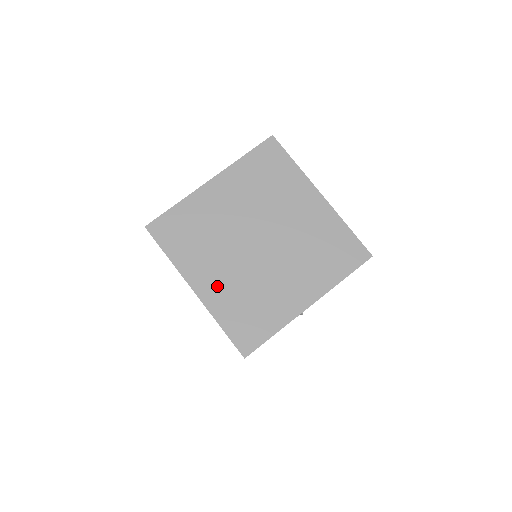
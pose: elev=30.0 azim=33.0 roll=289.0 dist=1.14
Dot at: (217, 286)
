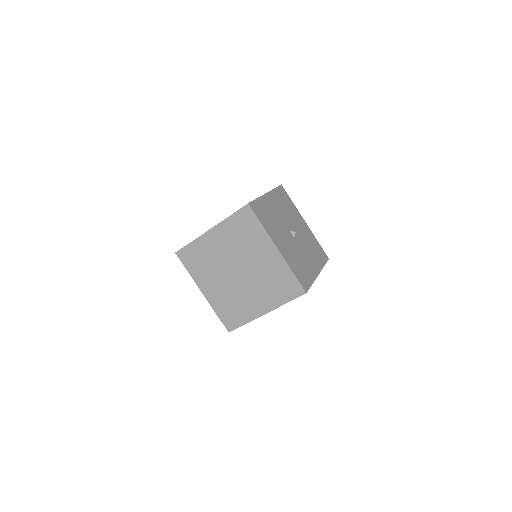
Dot at: occluded
